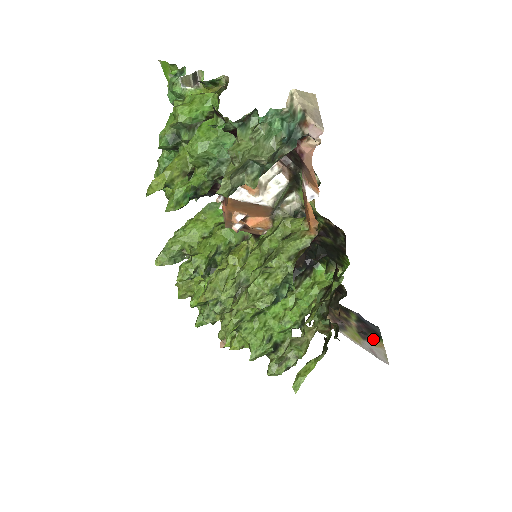
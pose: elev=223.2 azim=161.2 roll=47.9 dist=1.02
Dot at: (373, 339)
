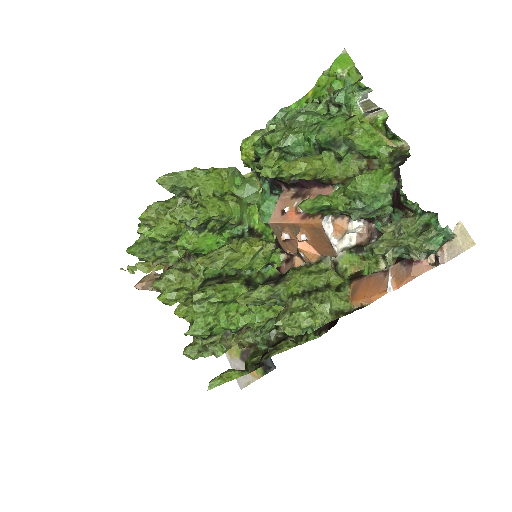
Dot at: occluded
